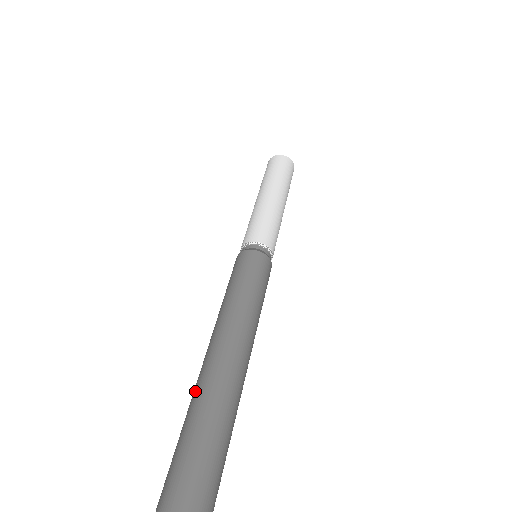
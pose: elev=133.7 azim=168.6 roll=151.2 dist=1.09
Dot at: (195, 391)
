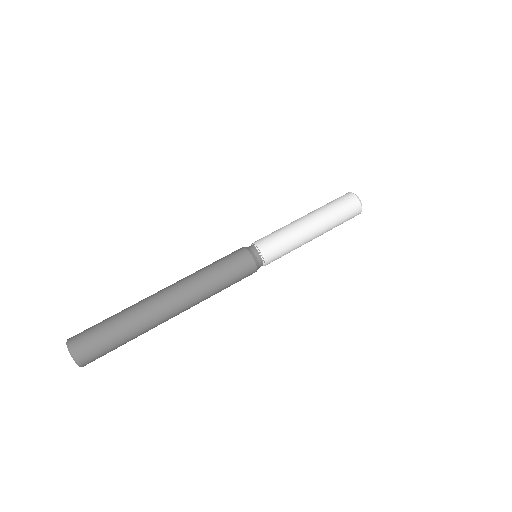
Dot at: (137, 303)
